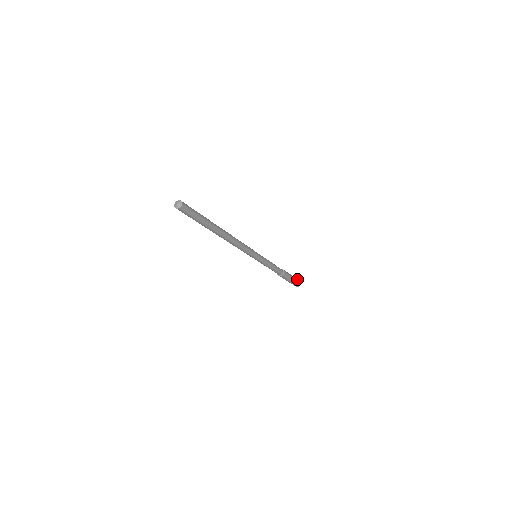
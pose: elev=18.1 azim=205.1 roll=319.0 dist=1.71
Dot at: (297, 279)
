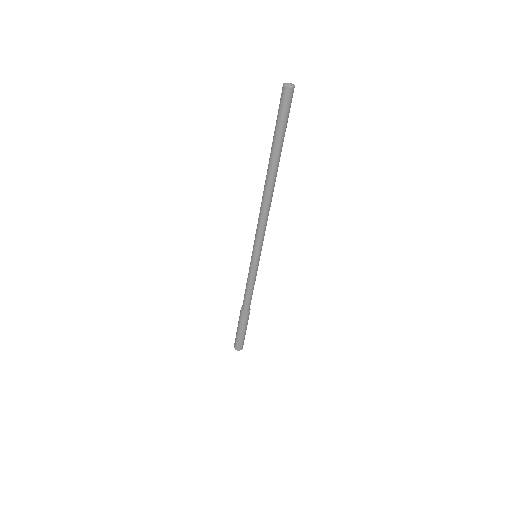
Dot at: occluded
